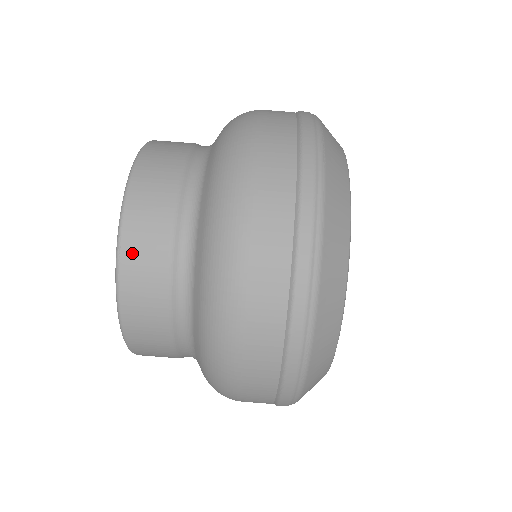
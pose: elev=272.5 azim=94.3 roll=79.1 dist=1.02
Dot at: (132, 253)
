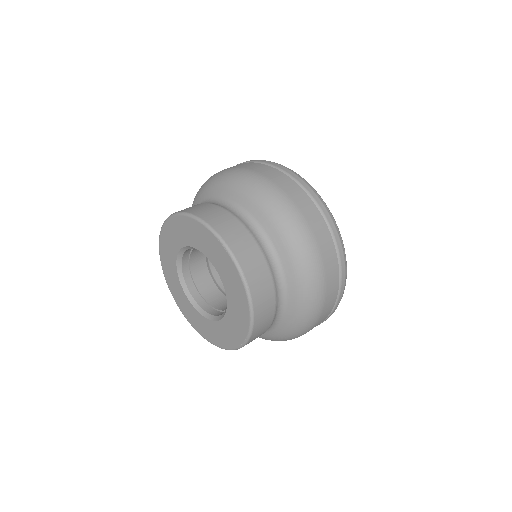
Dot at: (181, 210)
